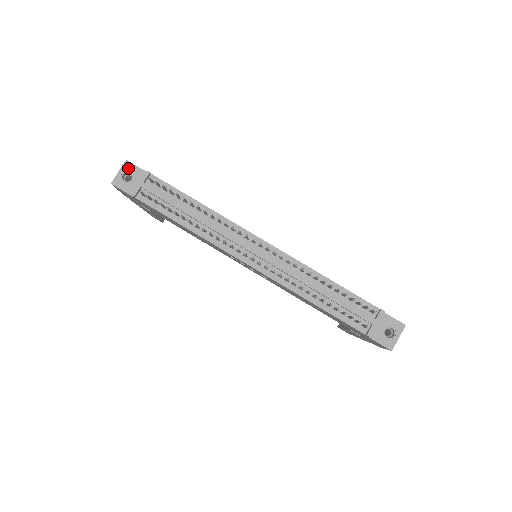
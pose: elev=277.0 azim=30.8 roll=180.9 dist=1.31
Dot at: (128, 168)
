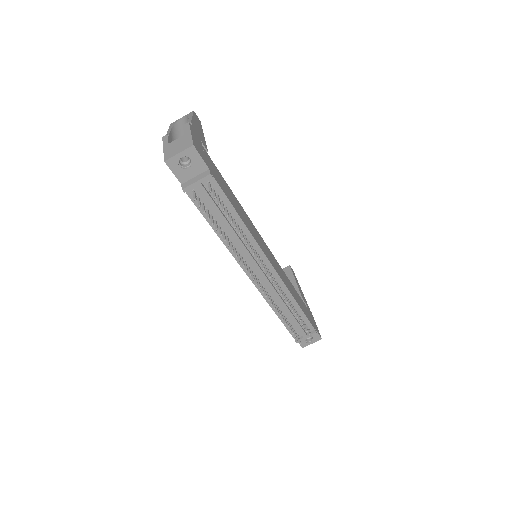
Dot at: (191, 154)
